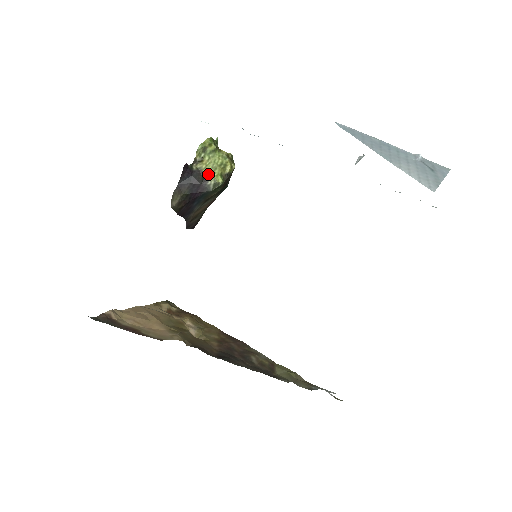
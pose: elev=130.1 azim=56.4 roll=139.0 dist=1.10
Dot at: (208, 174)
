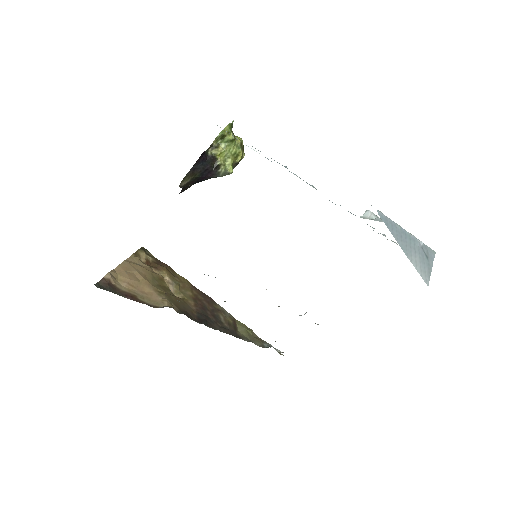
Dot at: (221, 162)
